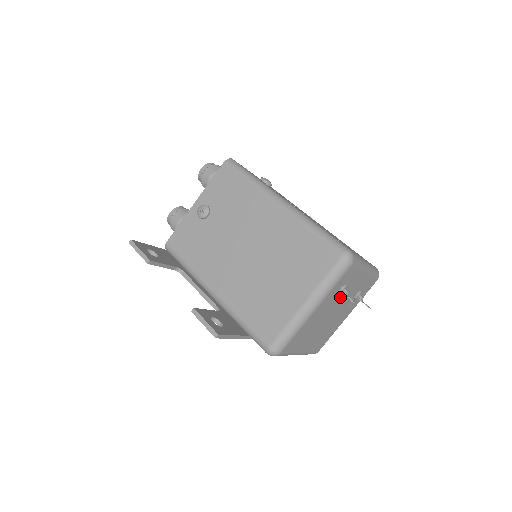
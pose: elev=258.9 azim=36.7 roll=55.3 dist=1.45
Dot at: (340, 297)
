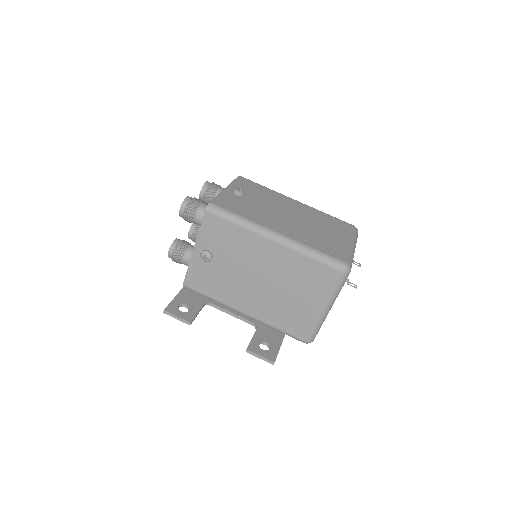
Dot at: occluded
